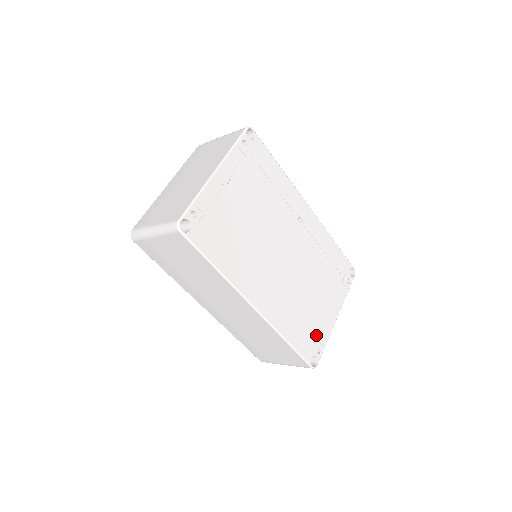
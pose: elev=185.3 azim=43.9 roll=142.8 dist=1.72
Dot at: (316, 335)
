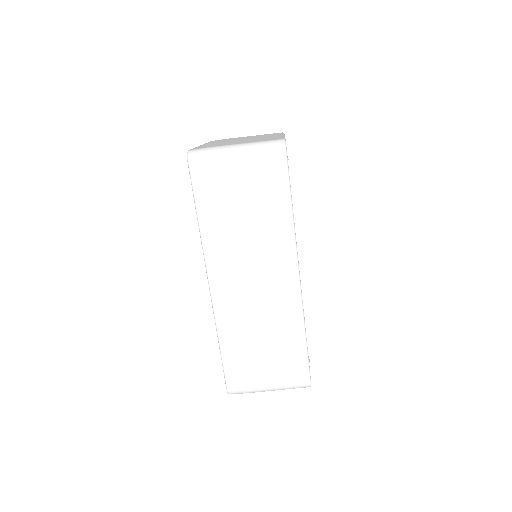
Dot at: occluded
